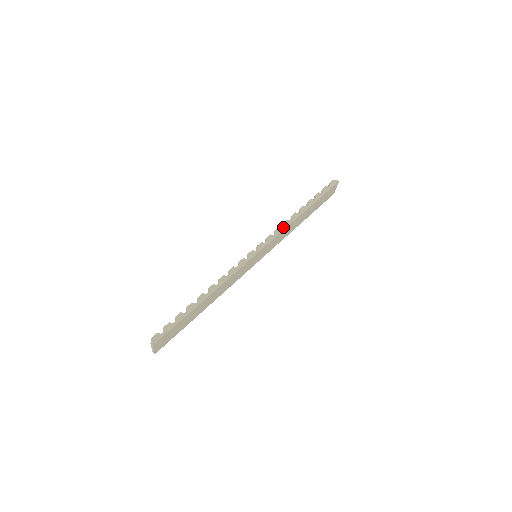
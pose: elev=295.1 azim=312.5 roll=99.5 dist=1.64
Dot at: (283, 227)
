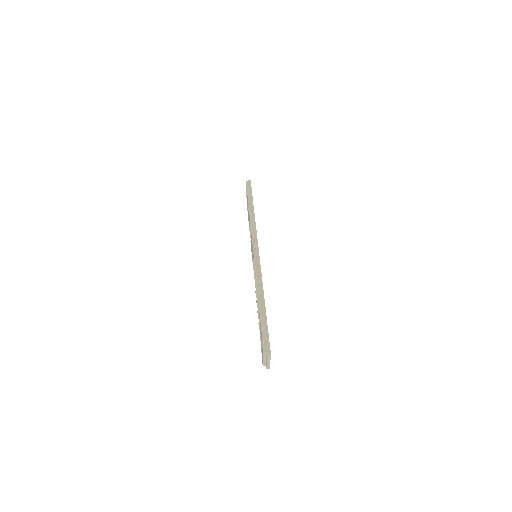
Dot at: (253, 225)
